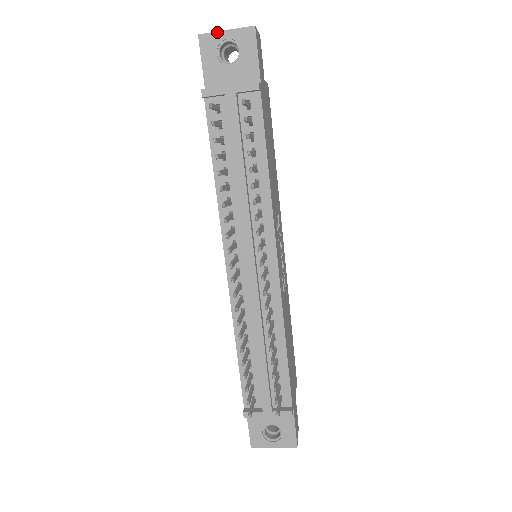
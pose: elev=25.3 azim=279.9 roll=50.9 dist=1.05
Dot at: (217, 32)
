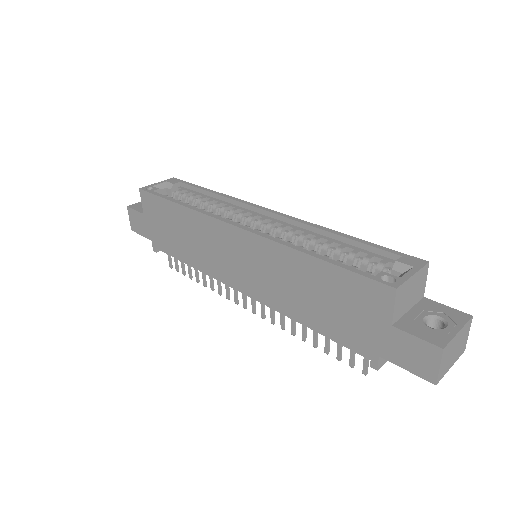
Dot at: occluded
